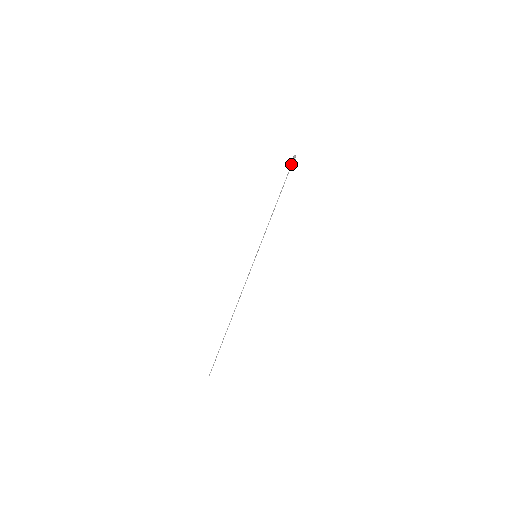
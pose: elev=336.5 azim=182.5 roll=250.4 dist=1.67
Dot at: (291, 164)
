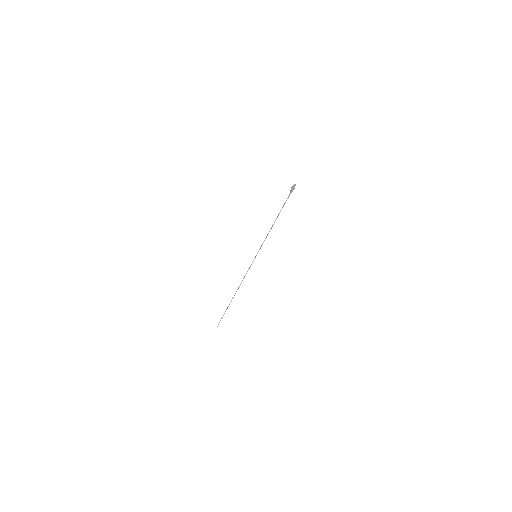
Dot at: (290, 192)
